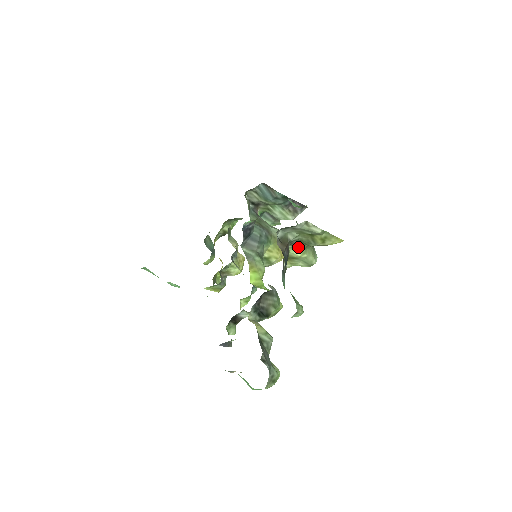
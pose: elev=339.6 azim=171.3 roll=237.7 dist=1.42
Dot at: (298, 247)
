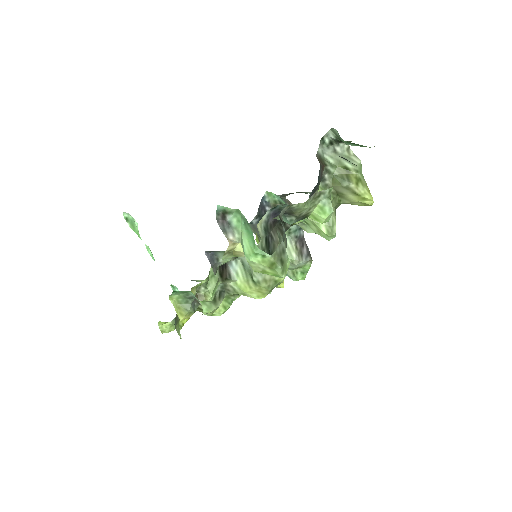
Dot at: occluded
